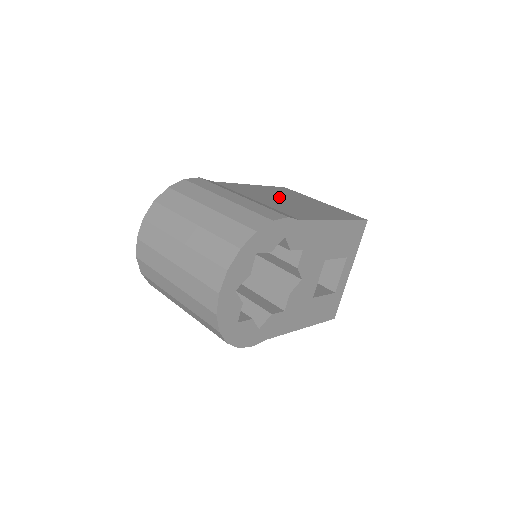
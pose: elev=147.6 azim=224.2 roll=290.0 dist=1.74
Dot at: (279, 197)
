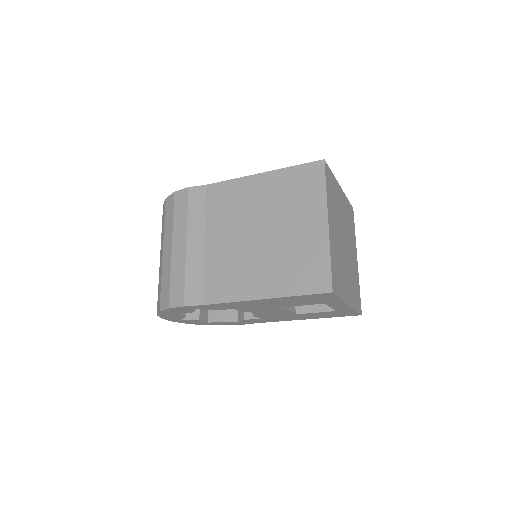
Dot at: (255, 222)
